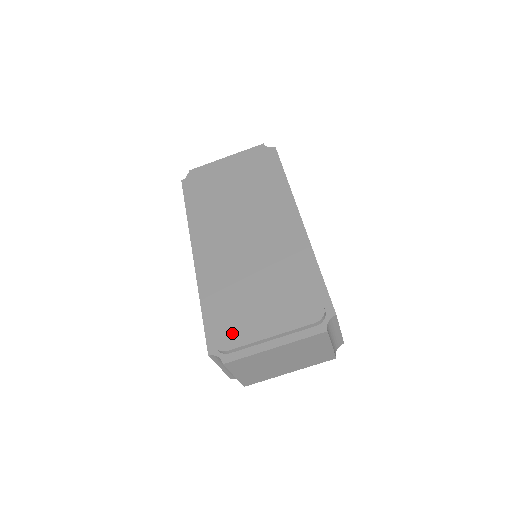
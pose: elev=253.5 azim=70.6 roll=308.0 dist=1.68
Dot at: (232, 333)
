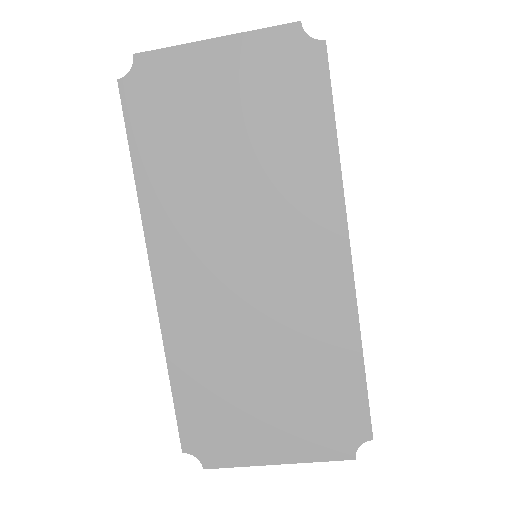
Dot at: (218, 439)
